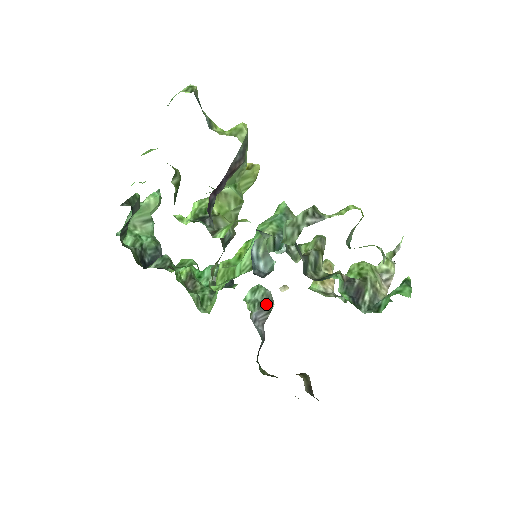
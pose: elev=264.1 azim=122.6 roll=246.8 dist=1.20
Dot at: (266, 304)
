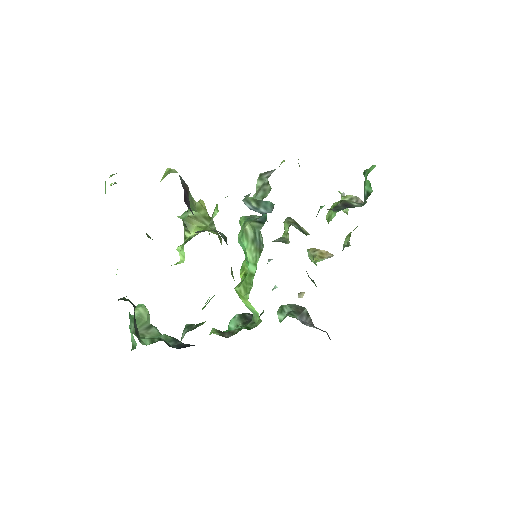
Dot at: (300, 310)
